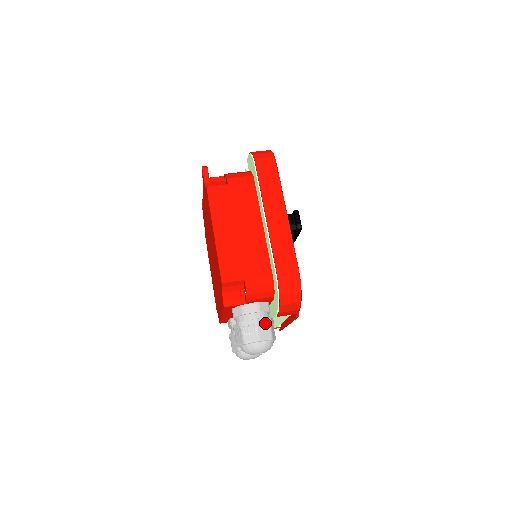
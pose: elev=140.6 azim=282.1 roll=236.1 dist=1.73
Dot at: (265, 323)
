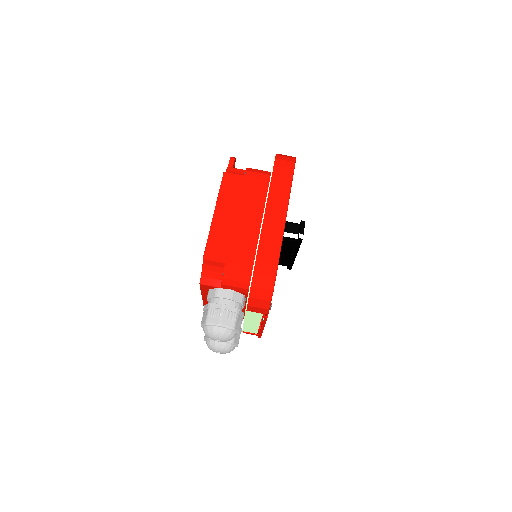
Dot at: (232, 312)
